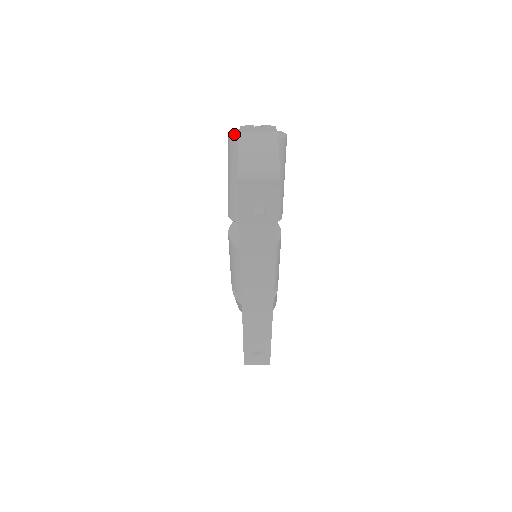
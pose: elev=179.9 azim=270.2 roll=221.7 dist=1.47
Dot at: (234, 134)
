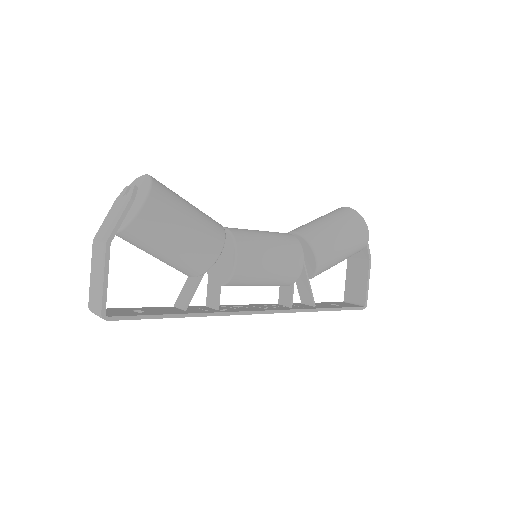
Dot at: occluded
